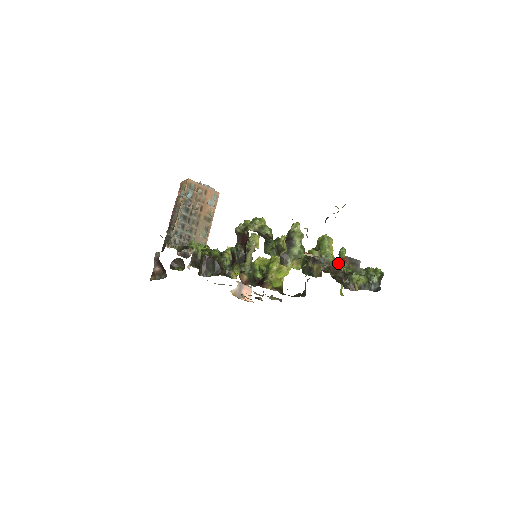
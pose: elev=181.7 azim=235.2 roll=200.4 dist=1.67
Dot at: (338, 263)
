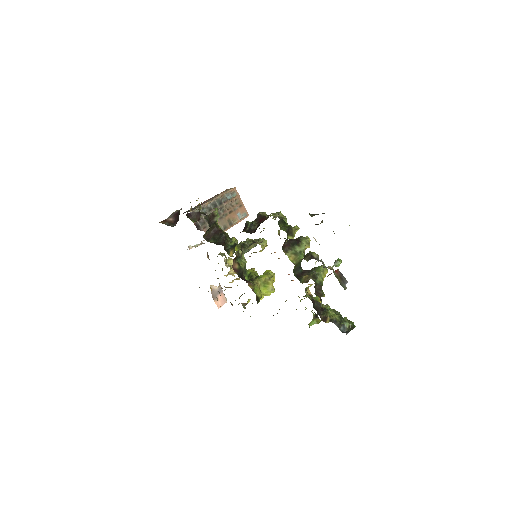
Dot at: (331, 268)
